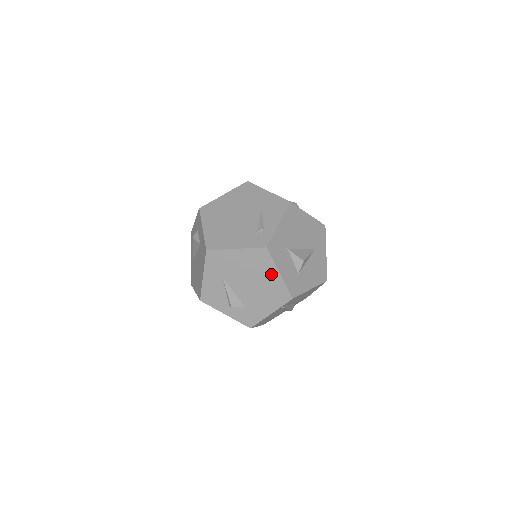
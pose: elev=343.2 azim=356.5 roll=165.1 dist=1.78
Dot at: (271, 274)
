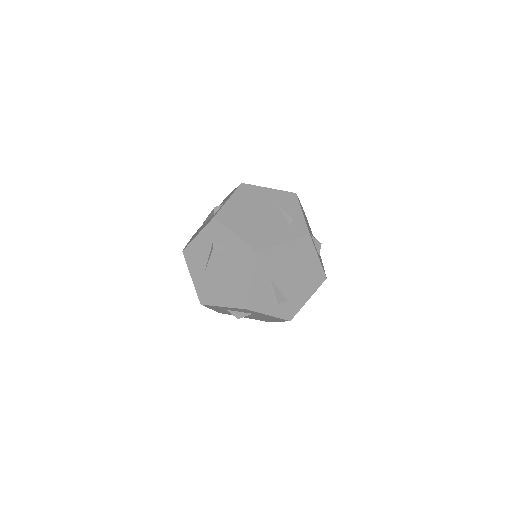
Dot at: (312, 260)
